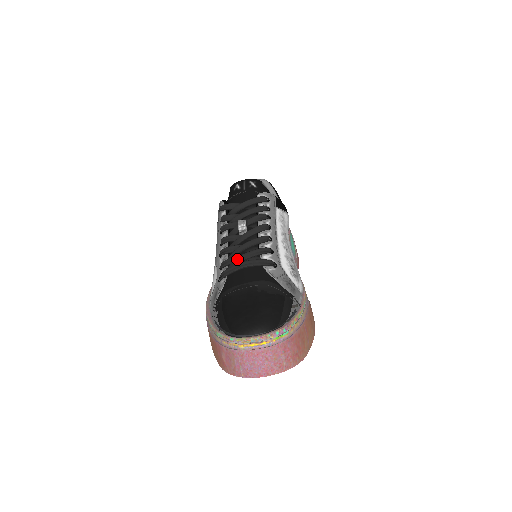
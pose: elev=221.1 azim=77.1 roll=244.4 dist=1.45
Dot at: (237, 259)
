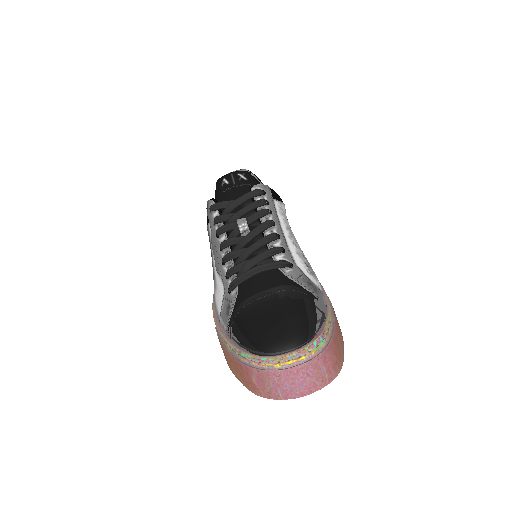
Dot at: (247, 264)
